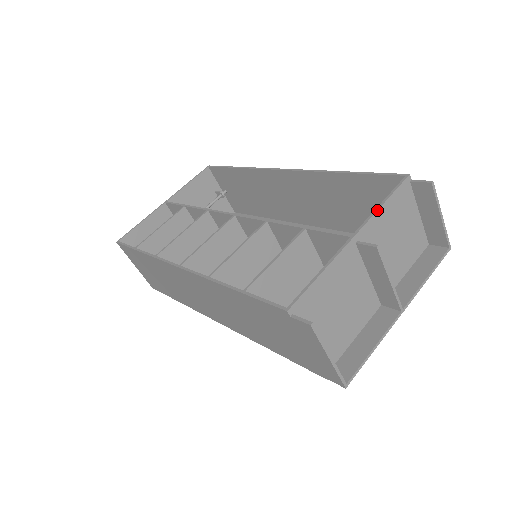
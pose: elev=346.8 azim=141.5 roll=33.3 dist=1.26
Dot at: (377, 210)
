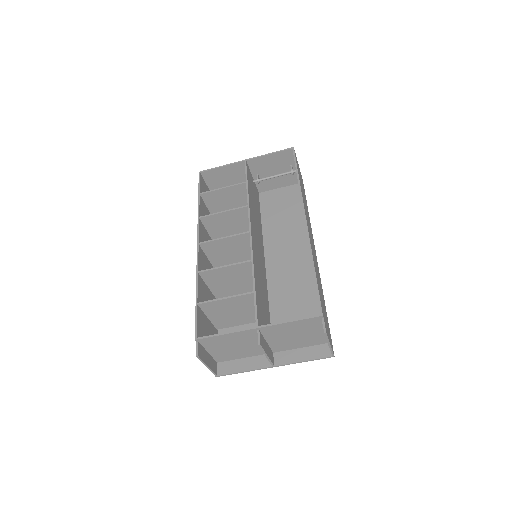
Dot at: (283, 323)
